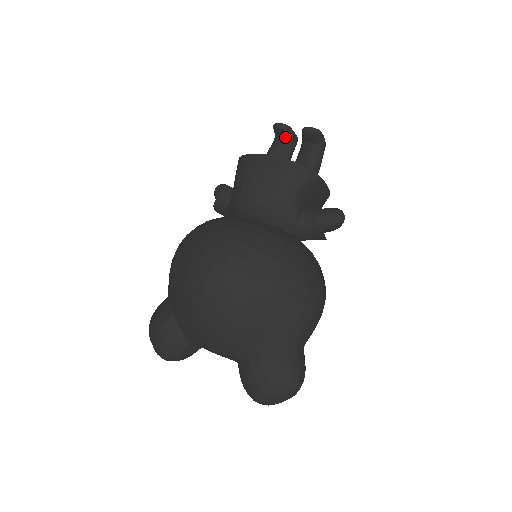
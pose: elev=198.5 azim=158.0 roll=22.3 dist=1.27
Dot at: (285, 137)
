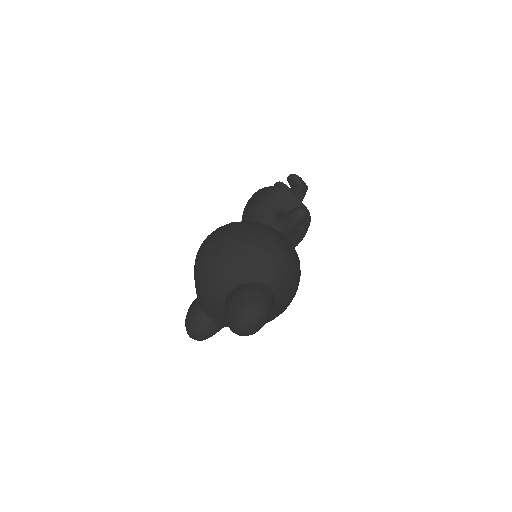
Dot at: occluded
